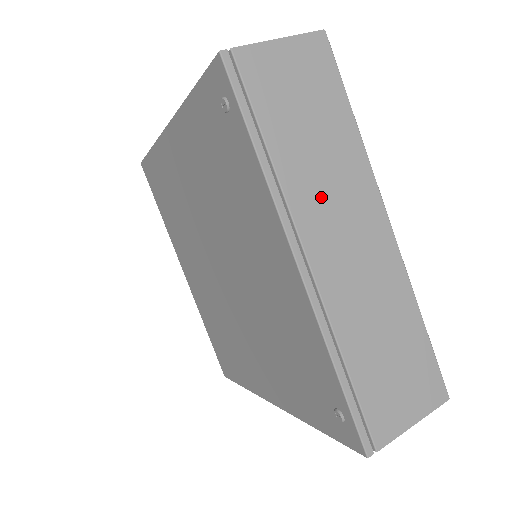
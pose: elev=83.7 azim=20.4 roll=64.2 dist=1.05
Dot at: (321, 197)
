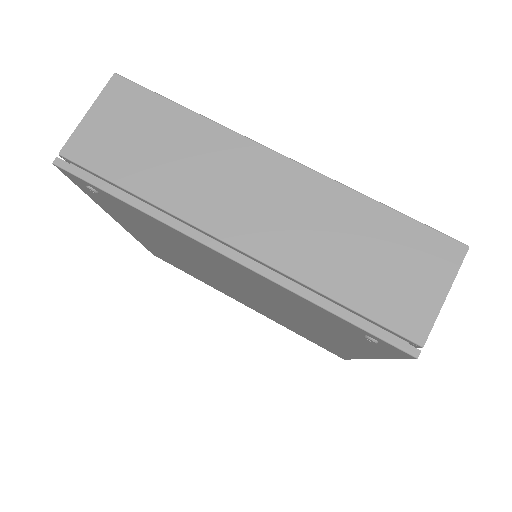
Dot at: (203, 189)
